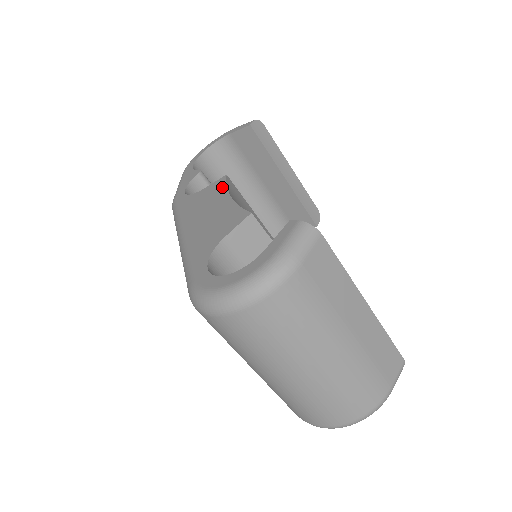
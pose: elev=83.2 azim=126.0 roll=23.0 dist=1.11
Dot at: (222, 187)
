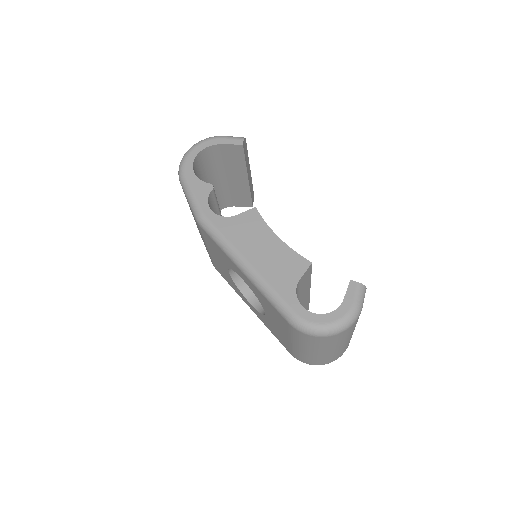
Dot at: (261, 222)
